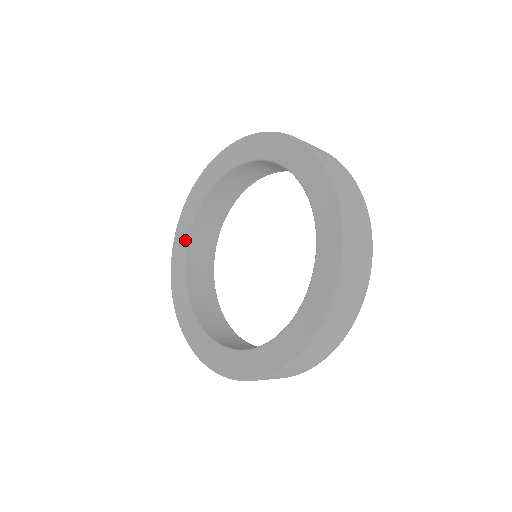
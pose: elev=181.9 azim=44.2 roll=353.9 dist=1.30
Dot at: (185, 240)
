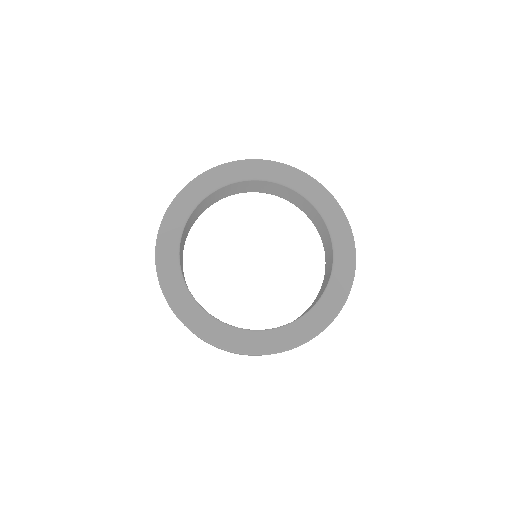
Dot at: (178, 237)
